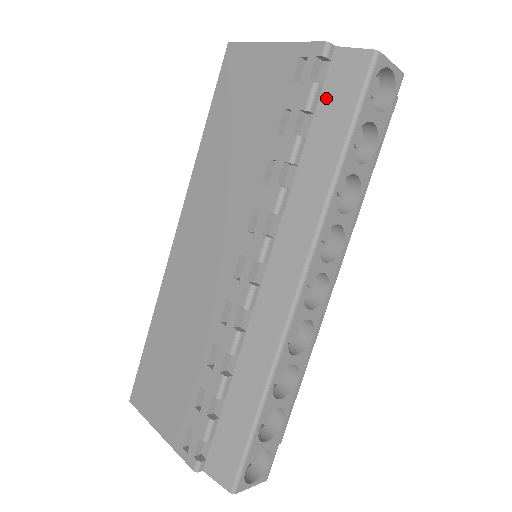
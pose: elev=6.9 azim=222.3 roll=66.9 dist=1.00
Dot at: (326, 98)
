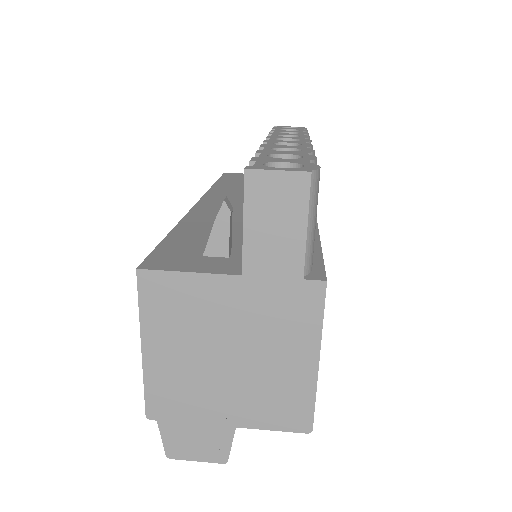
Dot at: occluded
